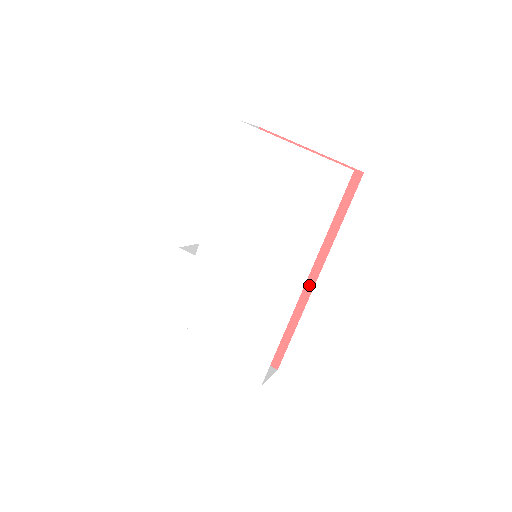
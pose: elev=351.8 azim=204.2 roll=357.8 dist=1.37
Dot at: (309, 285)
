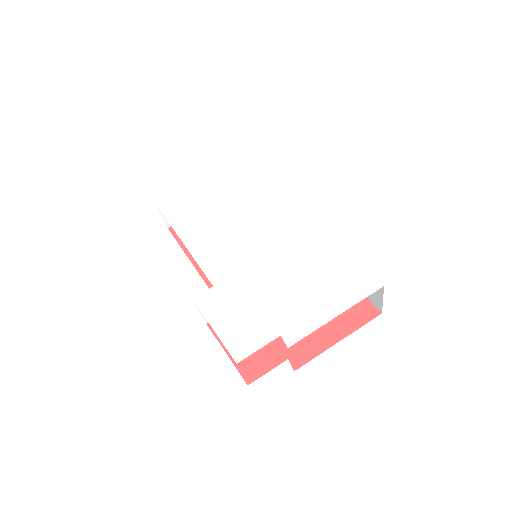
Dot at: occluded
